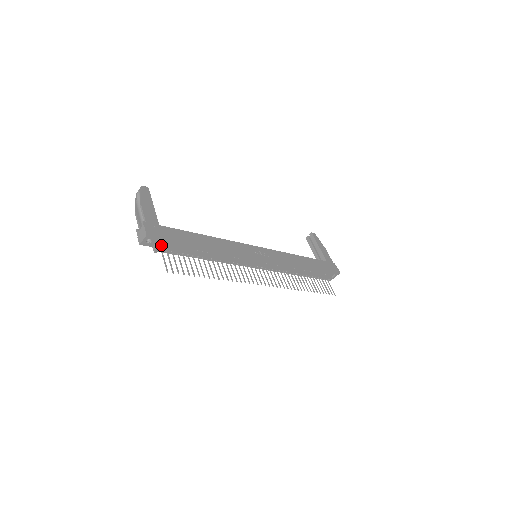
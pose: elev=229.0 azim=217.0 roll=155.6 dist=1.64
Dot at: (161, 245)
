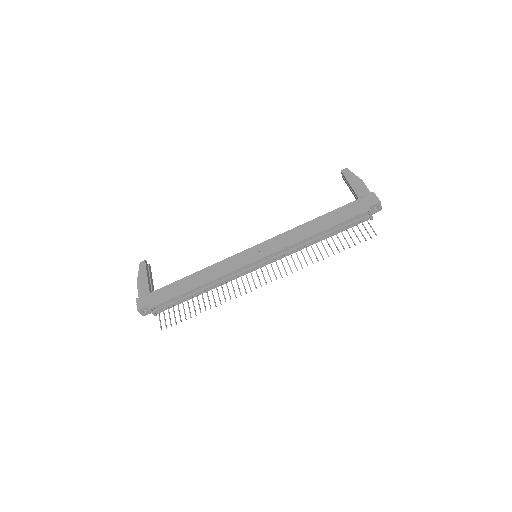
Dot at: (151, 311)
